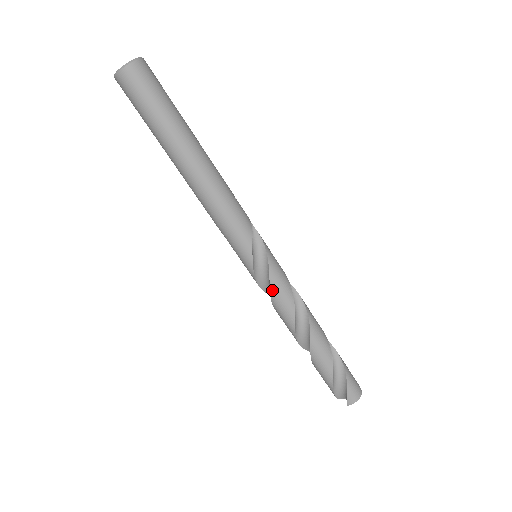
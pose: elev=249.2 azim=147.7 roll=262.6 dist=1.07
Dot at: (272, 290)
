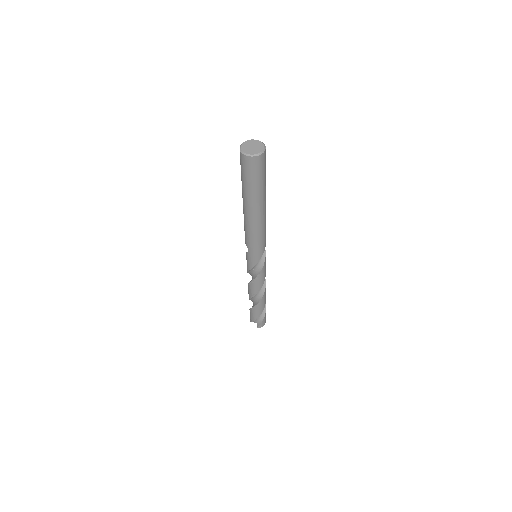
Dot at: (258, 277)
